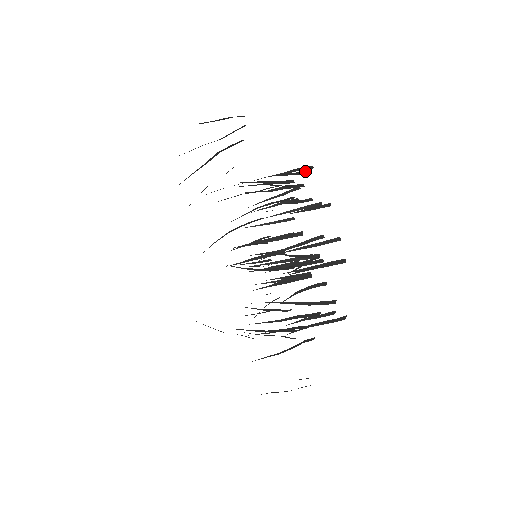
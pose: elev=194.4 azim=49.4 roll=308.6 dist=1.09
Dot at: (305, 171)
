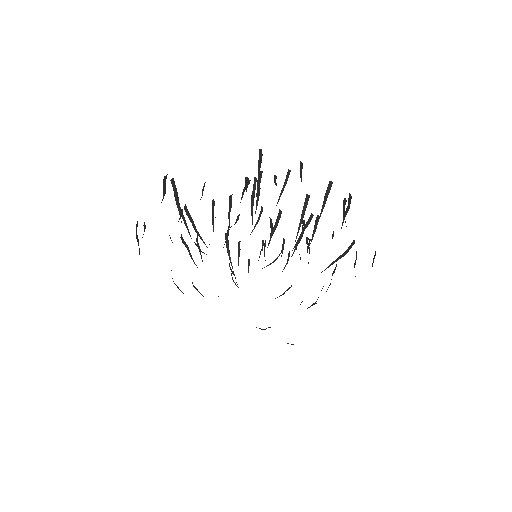
Dot at: (259, 157)
